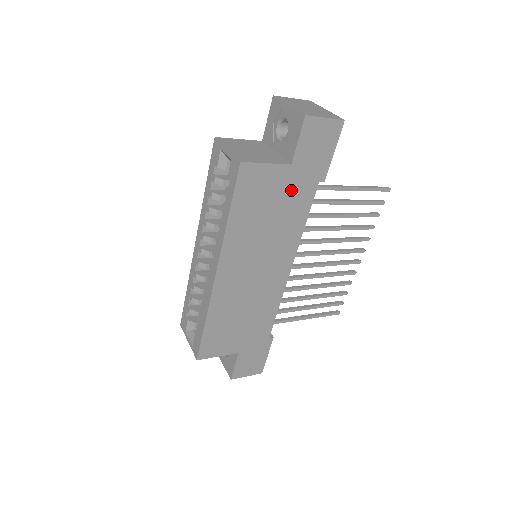
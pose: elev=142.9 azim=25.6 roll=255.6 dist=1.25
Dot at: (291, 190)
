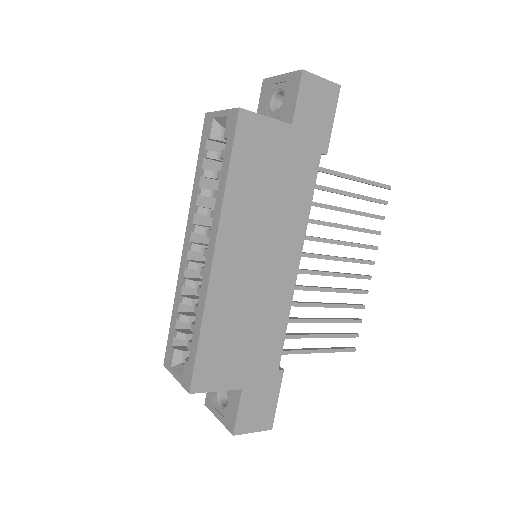
Dot at: (293, 157)
